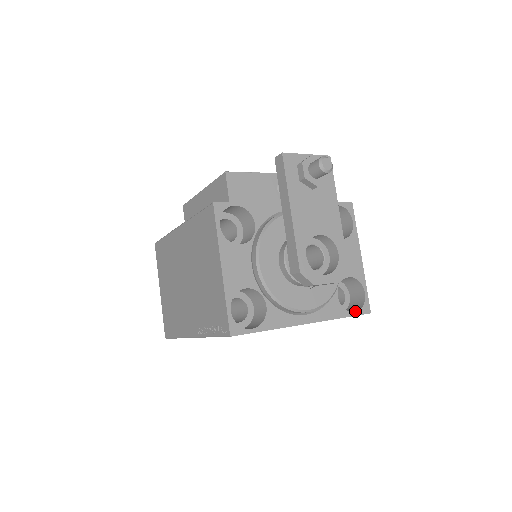
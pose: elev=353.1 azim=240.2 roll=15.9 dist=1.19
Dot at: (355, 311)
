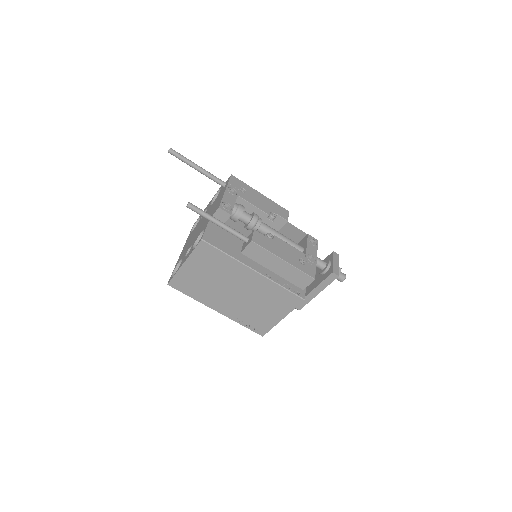
Dot at: occluded
